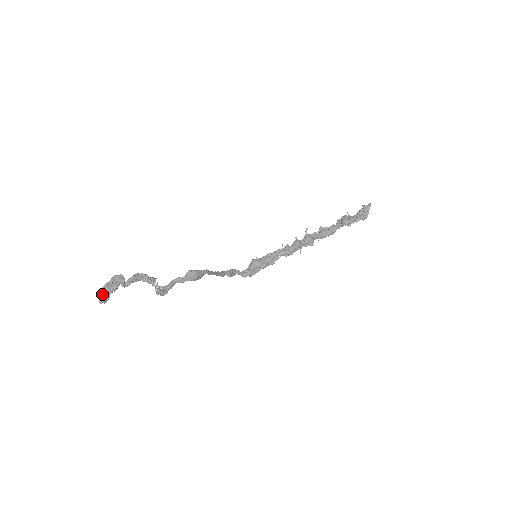
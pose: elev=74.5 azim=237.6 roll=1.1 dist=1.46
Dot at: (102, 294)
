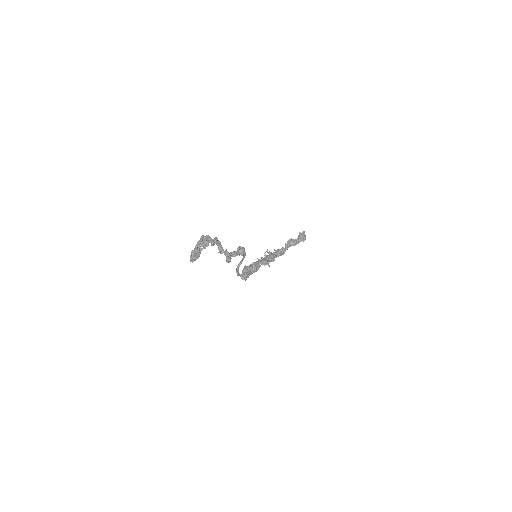
Dot at: (198, 248)
